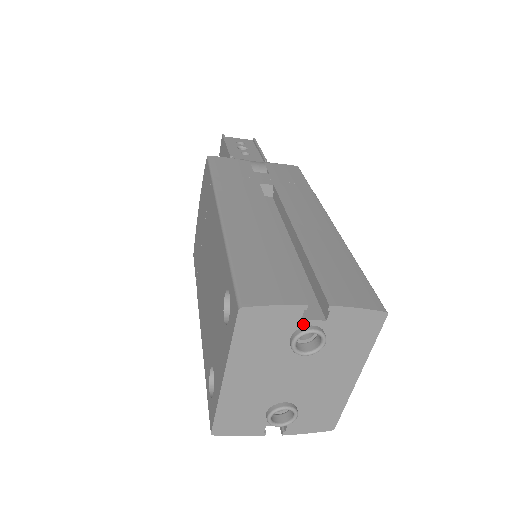
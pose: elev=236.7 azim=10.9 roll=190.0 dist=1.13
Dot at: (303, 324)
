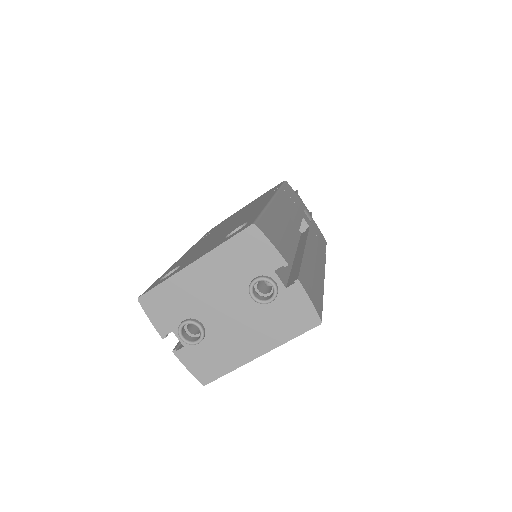
Dot at: (272, 275)
